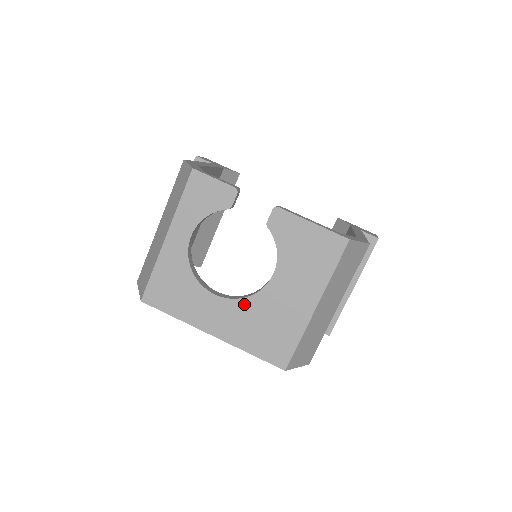
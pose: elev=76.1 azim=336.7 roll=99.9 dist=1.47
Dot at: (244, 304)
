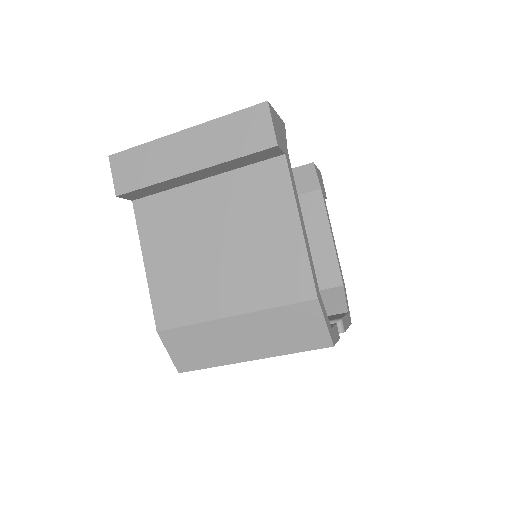
Dot at: occluded
